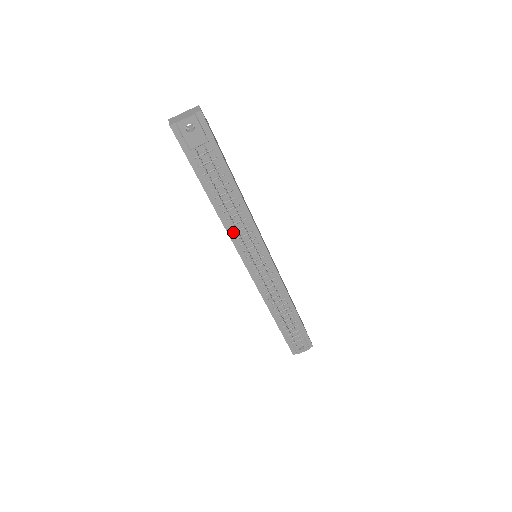
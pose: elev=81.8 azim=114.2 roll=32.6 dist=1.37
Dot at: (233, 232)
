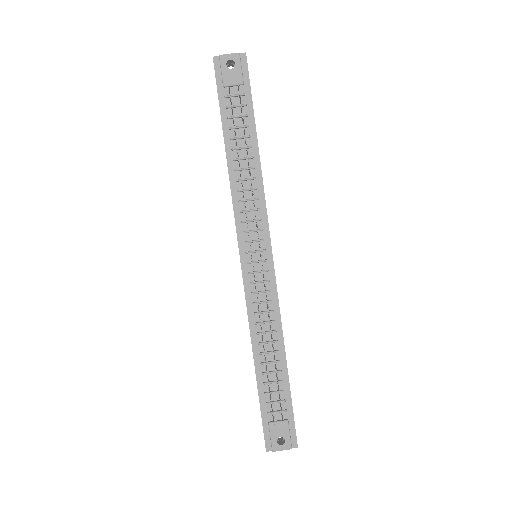
Dot at: (239, 200)
